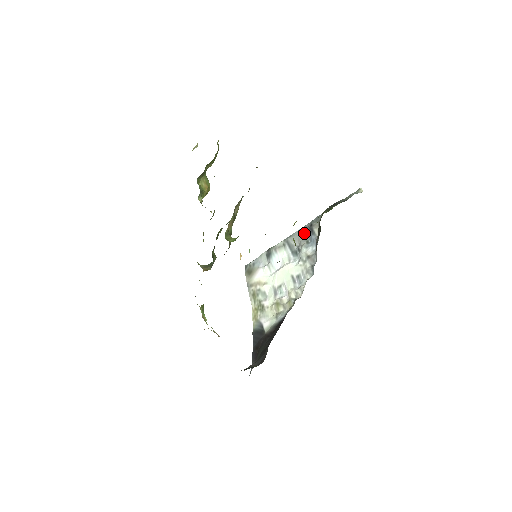
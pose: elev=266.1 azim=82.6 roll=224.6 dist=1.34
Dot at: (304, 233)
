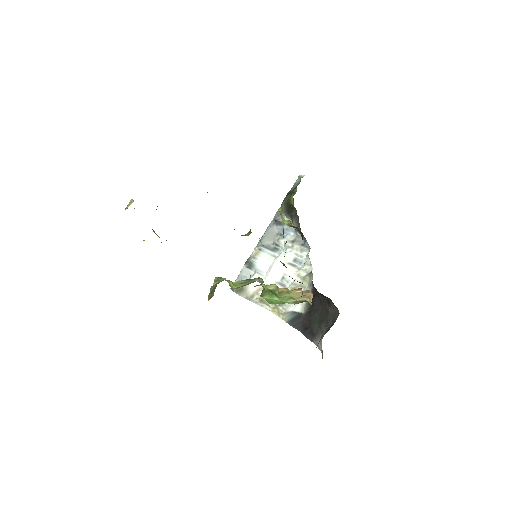
Dot at: (273, 231)
